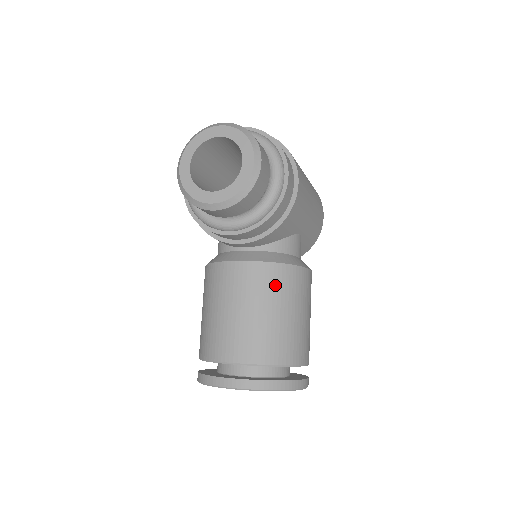
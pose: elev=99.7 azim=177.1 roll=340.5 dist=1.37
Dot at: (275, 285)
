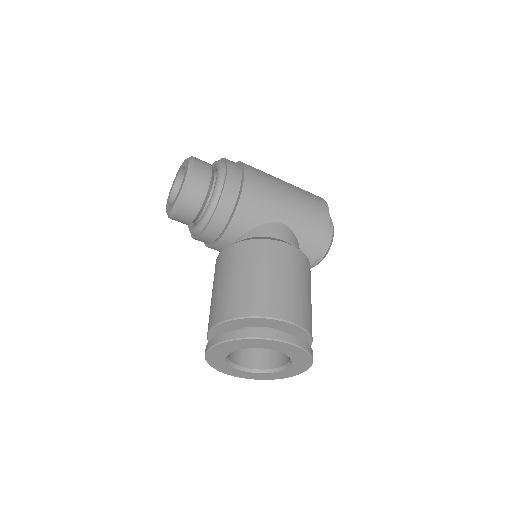
Dot at: (241, 257)
